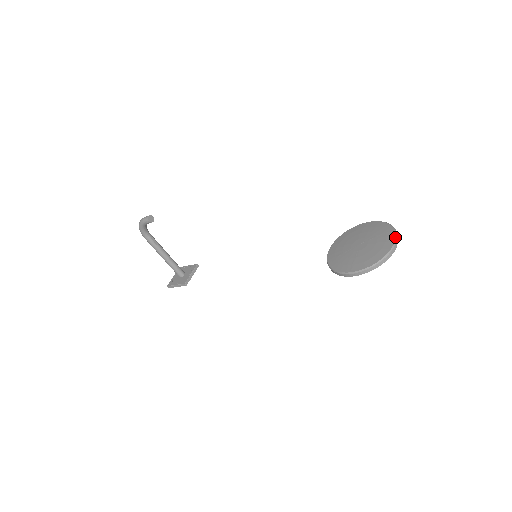
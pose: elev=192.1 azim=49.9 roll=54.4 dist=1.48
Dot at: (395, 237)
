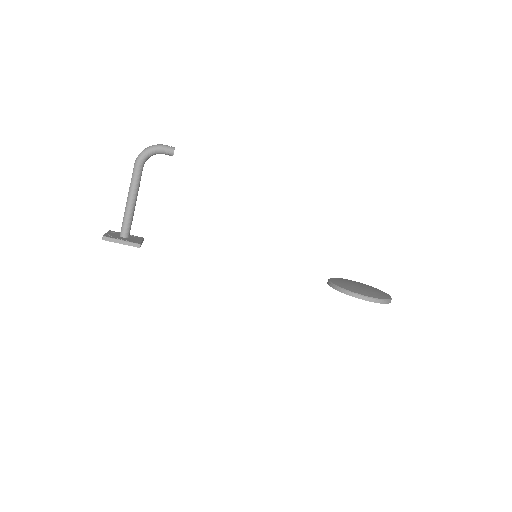
Dot at: (386, 293)
